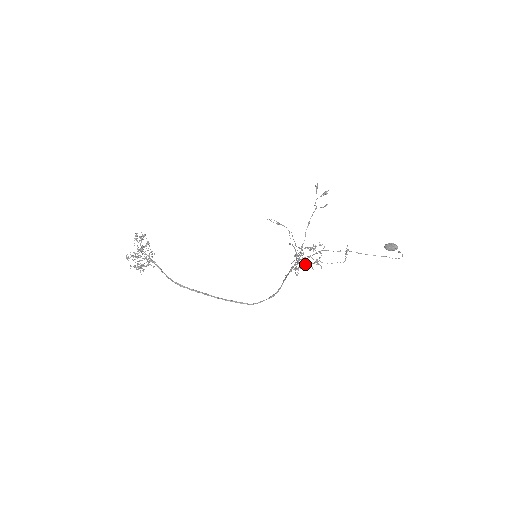
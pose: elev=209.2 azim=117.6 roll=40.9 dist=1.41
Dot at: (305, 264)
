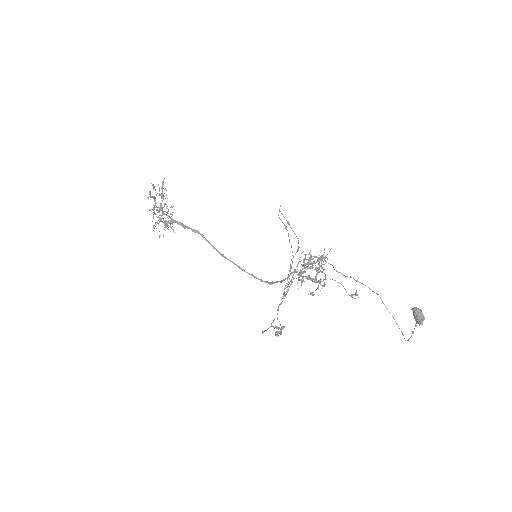
Dot at: occluded
